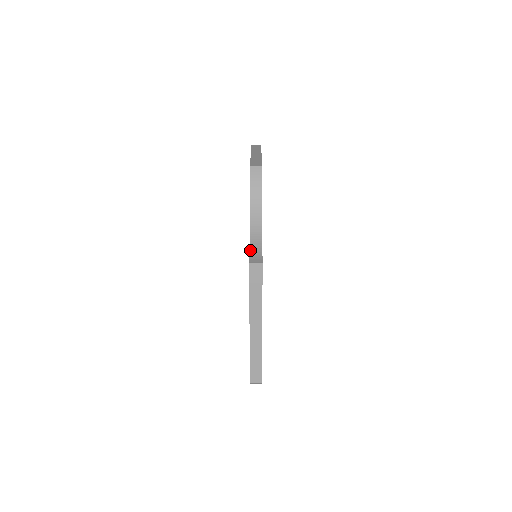
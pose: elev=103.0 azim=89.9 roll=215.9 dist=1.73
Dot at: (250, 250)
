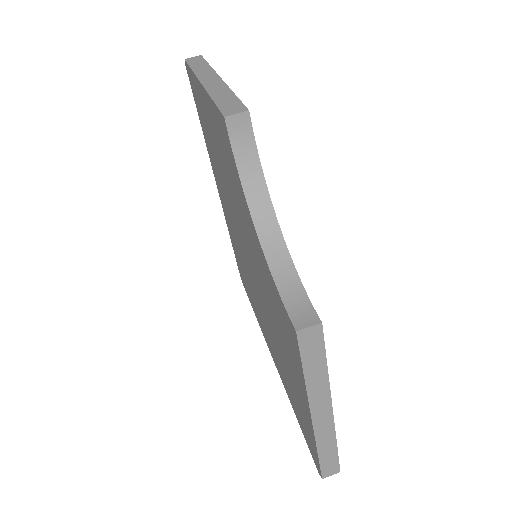
Dot at: (280, 293)
